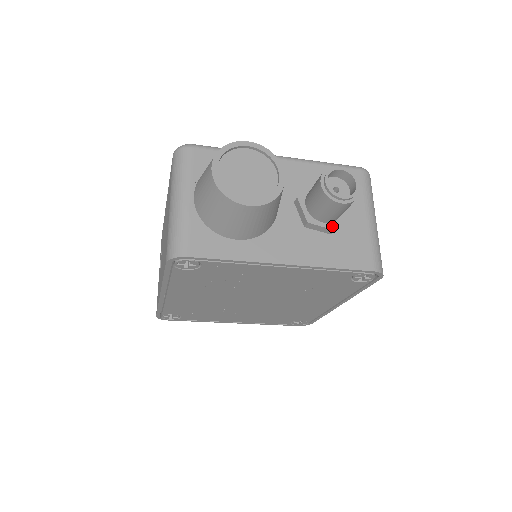
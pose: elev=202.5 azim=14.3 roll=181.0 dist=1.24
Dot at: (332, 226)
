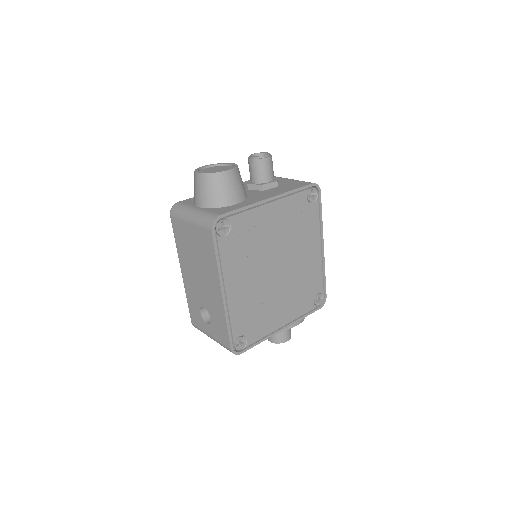
Dot at: (274, 181)
